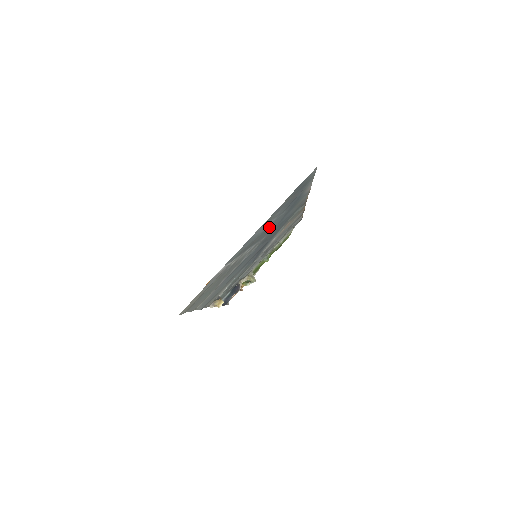
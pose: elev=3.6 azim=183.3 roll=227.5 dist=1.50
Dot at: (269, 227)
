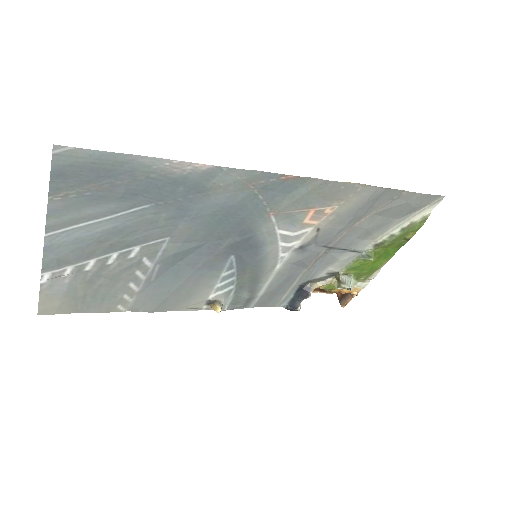
Dot at: (127, 226)
